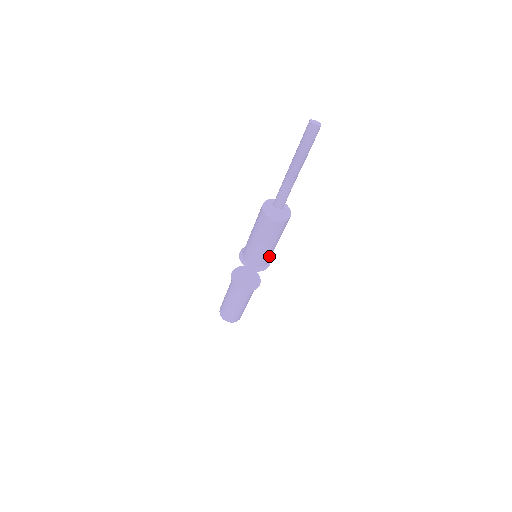
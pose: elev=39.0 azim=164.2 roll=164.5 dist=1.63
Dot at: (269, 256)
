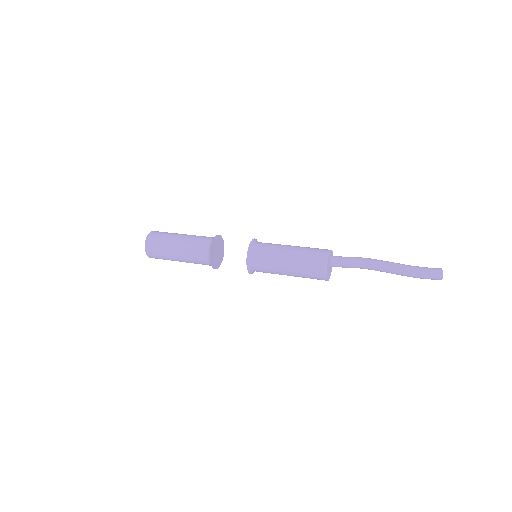
Dot at: (271, 273)
